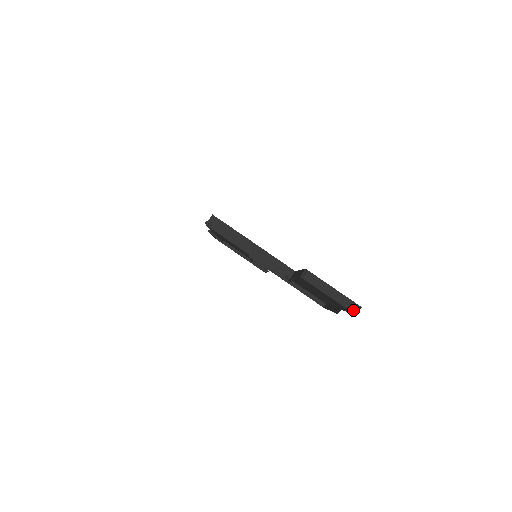
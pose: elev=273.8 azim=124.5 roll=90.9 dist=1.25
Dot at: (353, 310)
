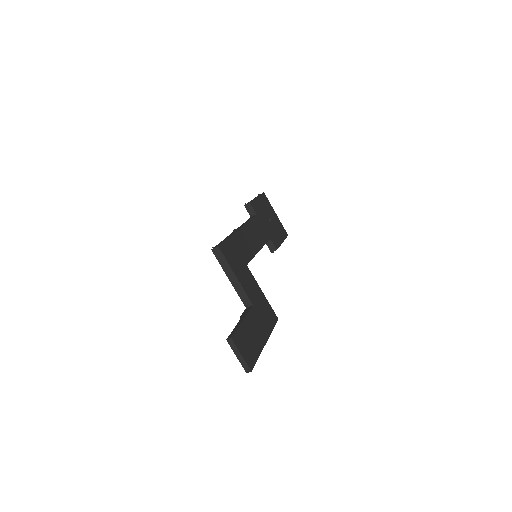
Dot at: (246, 370)
